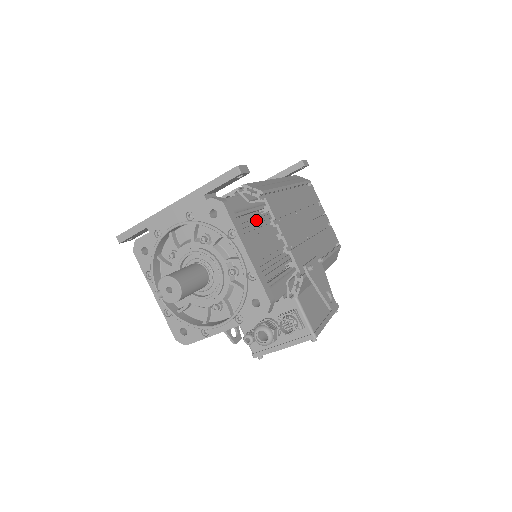
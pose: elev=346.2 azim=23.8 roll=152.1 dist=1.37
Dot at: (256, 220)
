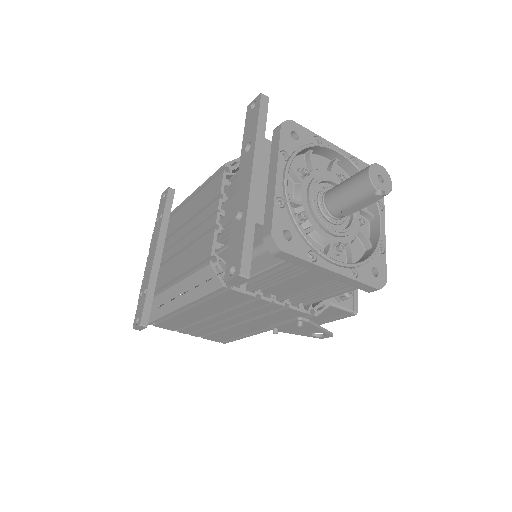
Dot at: occluded
